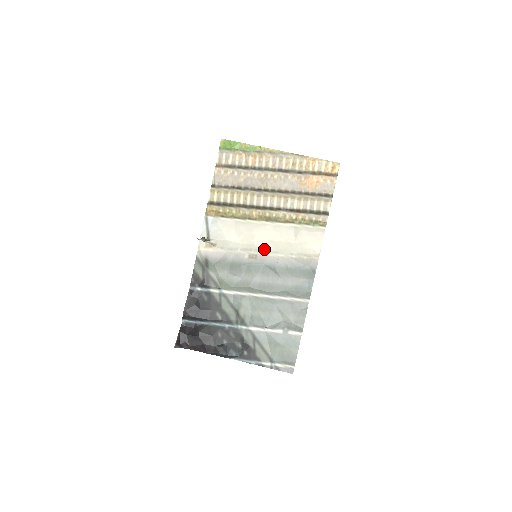
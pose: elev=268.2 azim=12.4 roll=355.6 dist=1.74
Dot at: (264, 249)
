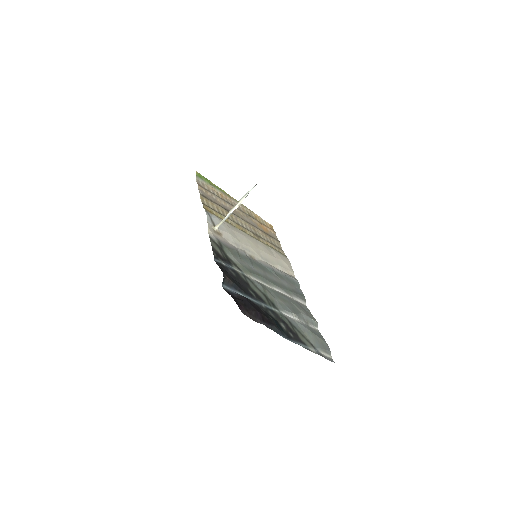
Dot at: (258, 254)
